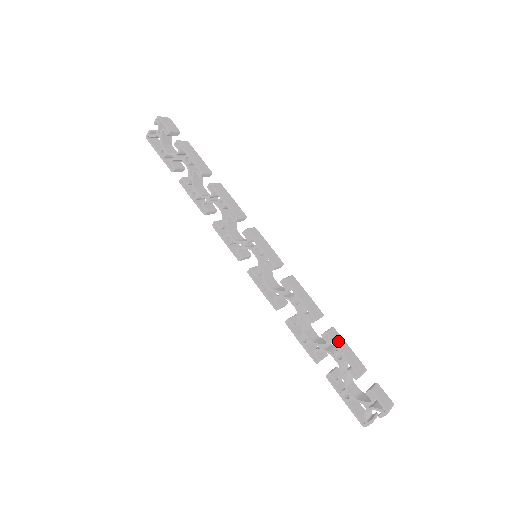
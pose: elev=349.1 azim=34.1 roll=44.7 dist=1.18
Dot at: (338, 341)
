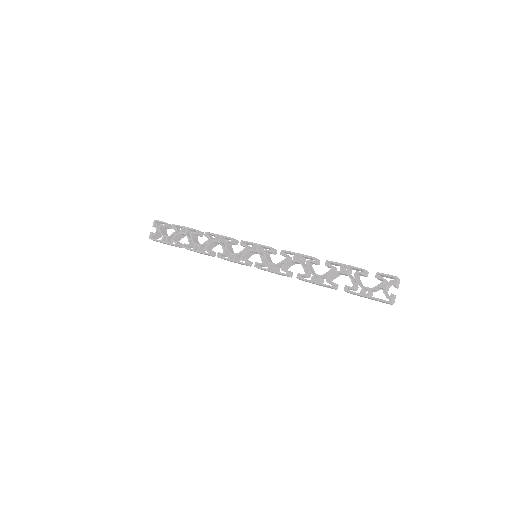
Dot at: (338, 263)
